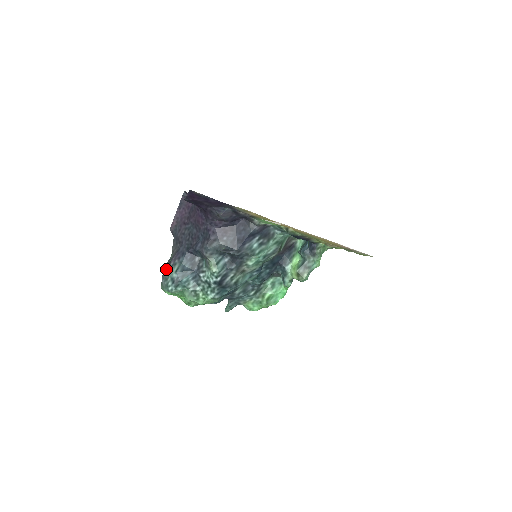
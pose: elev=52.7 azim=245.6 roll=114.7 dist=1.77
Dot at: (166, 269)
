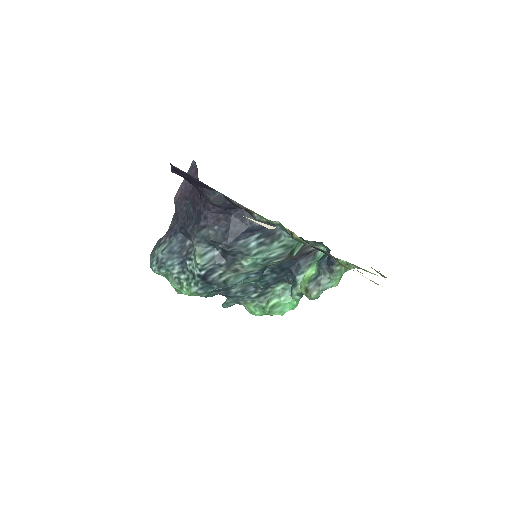
Dot at: (157, 245)
